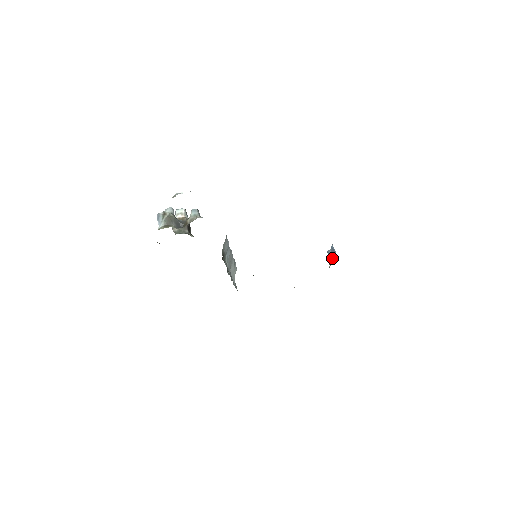
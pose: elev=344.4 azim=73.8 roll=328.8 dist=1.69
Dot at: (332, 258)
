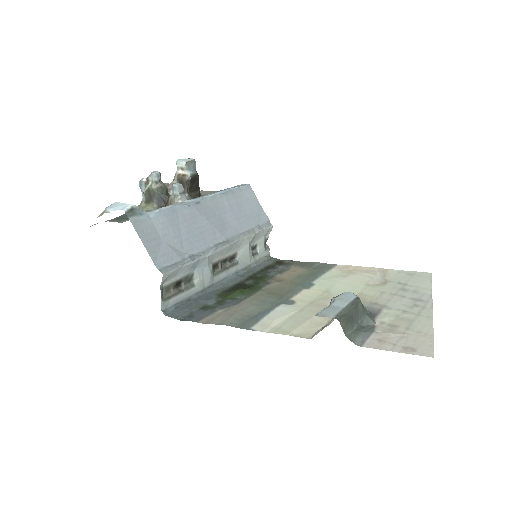
Dot at: occluded
